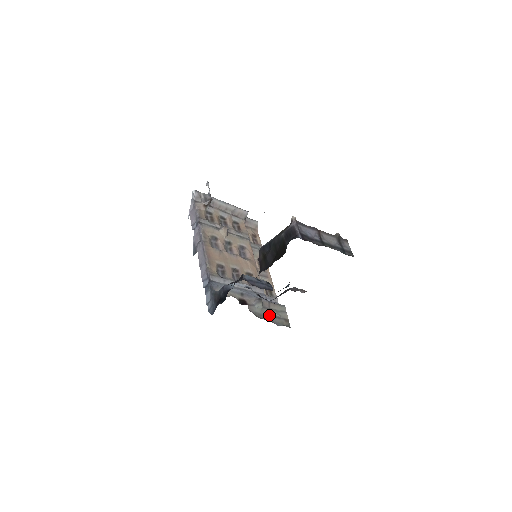
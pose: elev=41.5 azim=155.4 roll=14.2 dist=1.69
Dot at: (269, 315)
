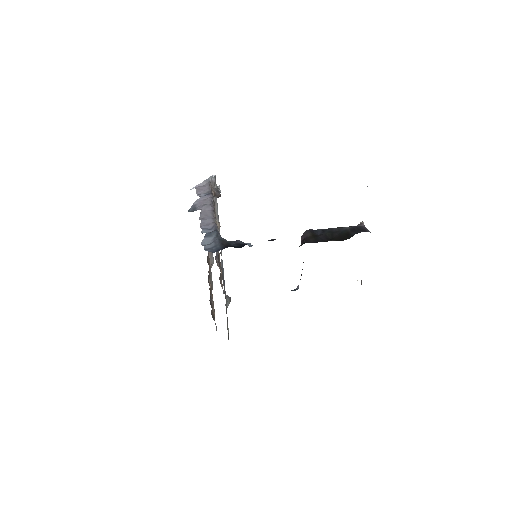
Dot at: (227, 321)
